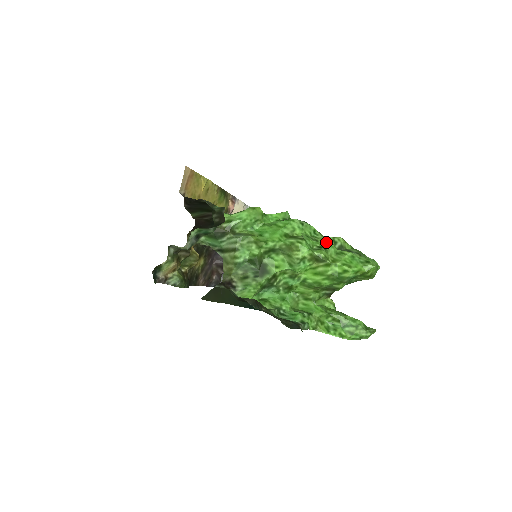
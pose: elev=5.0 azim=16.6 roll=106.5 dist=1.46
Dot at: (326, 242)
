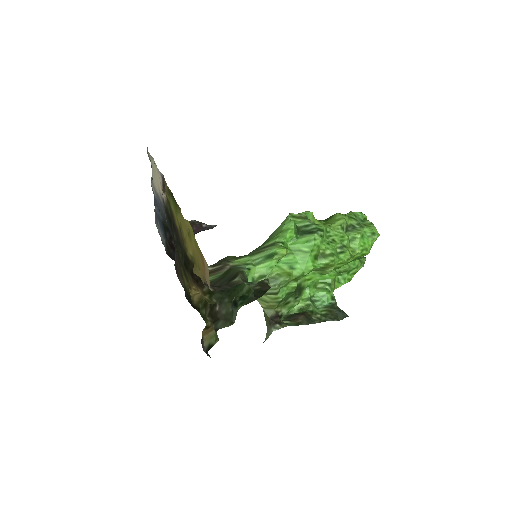
Dot at: (341, 237)
